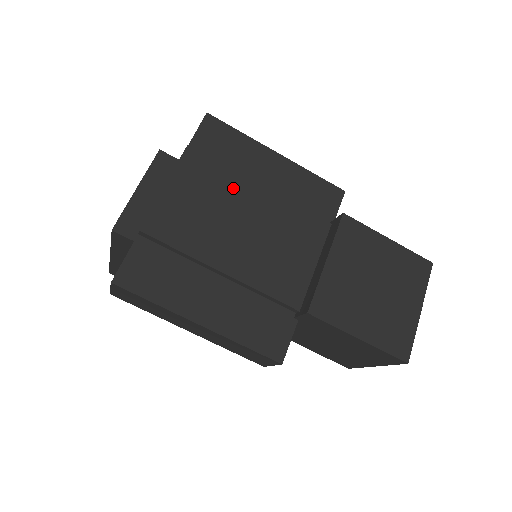
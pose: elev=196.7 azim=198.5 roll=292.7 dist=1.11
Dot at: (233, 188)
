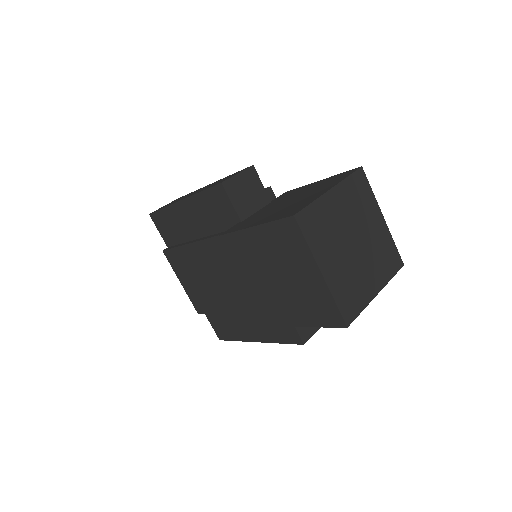
Dot at: (191, 258)
